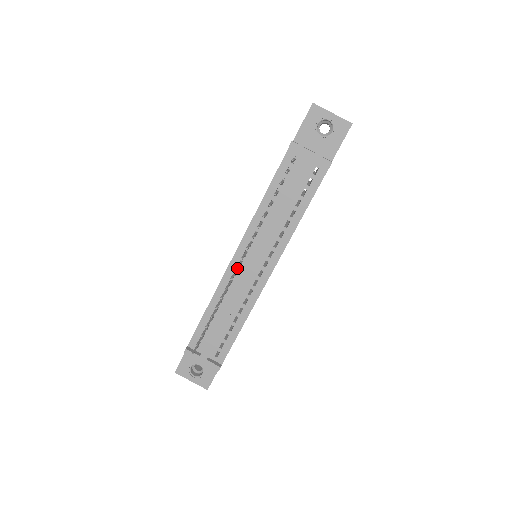
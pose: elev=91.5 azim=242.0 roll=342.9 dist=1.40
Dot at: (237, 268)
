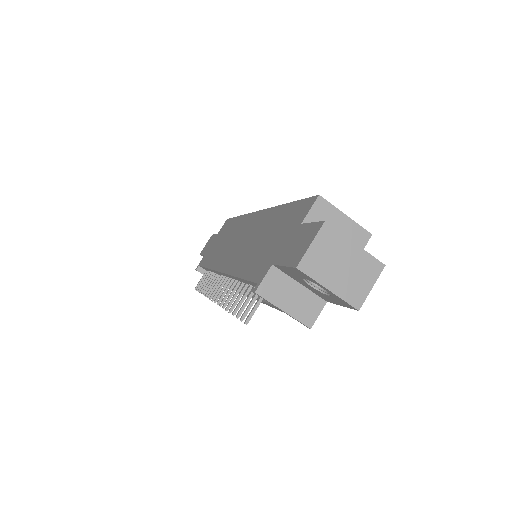
Dot at: (213, 300)
